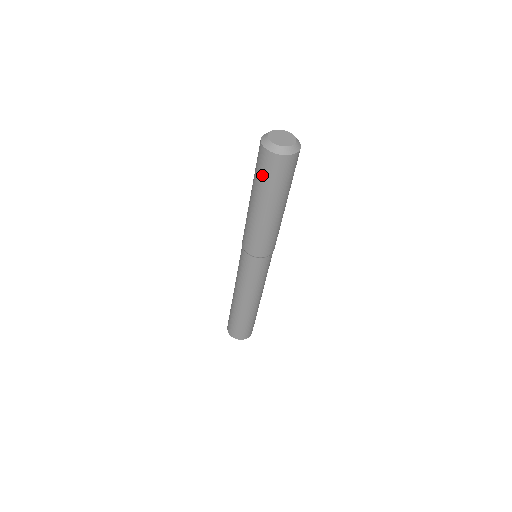
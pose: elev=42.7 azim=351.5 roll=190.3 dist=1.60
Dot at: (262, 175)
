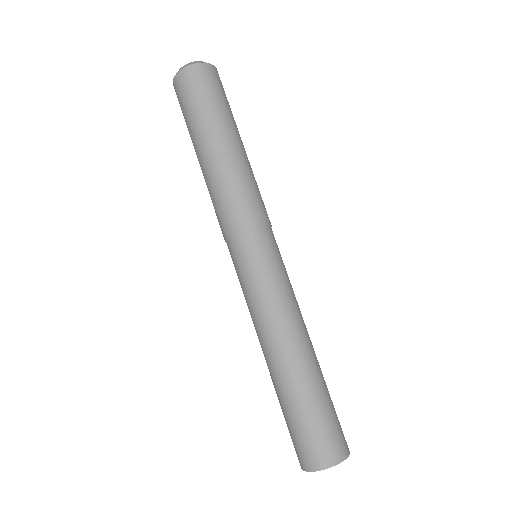
Dot at: (186, 107)
